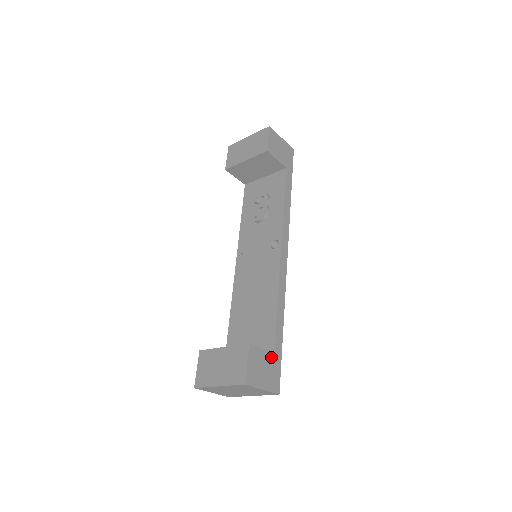
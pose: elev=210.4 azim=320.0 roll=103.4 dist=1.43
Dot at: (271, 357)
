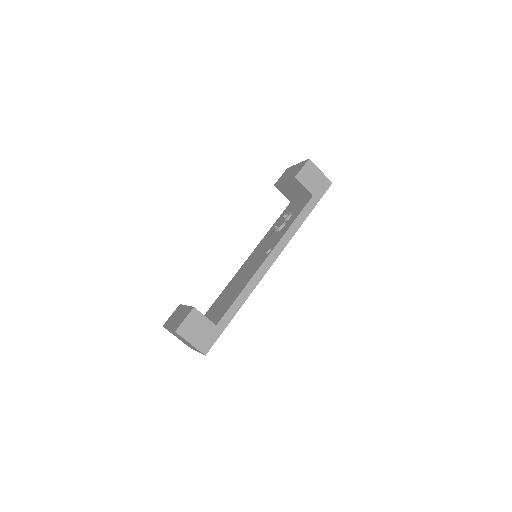
Dot at: (212, 326)
